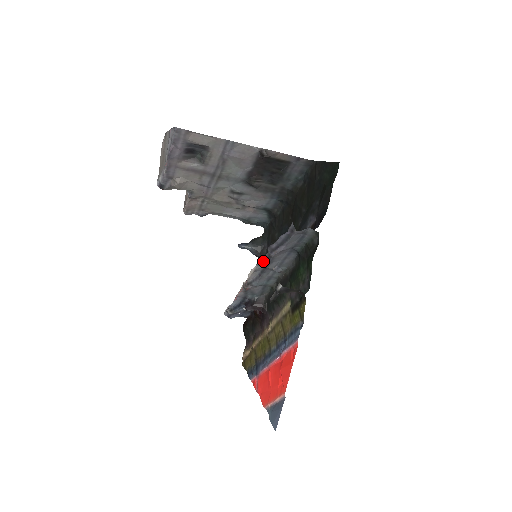
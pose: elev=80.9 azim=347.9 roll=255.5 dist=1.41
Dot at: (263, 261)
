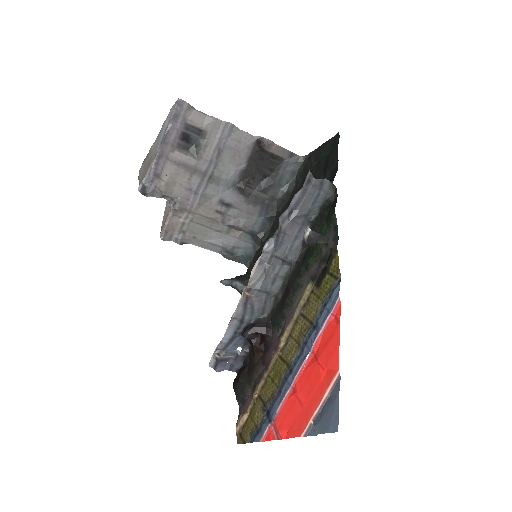
Dot at: (271, 245)
